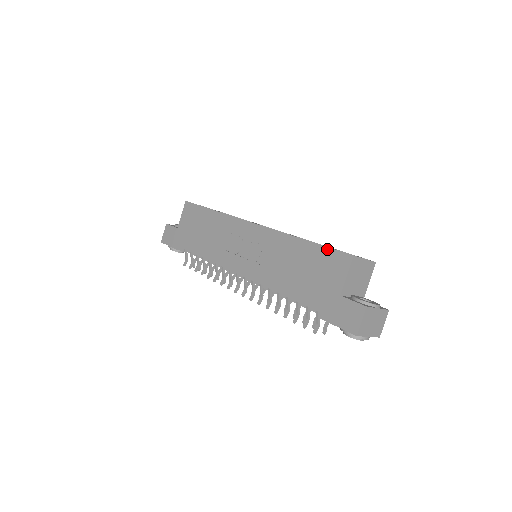
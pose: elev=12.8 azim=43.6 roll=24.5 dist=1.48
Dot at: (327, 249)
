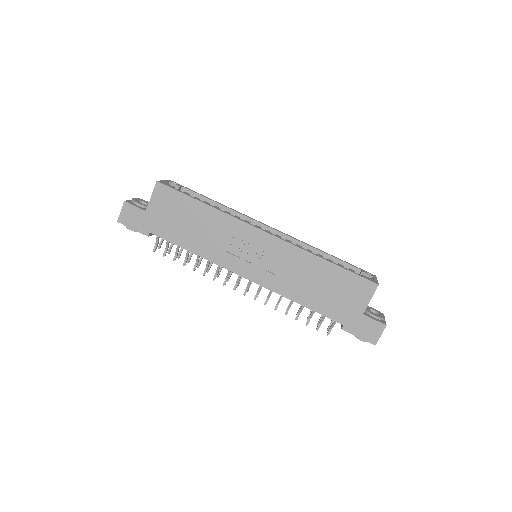
Dot at: (353, 275)
